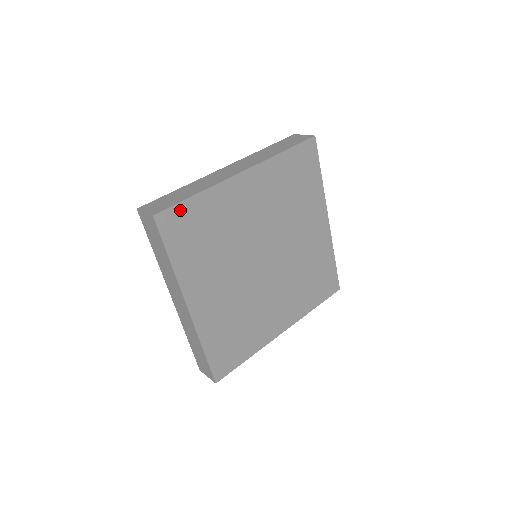
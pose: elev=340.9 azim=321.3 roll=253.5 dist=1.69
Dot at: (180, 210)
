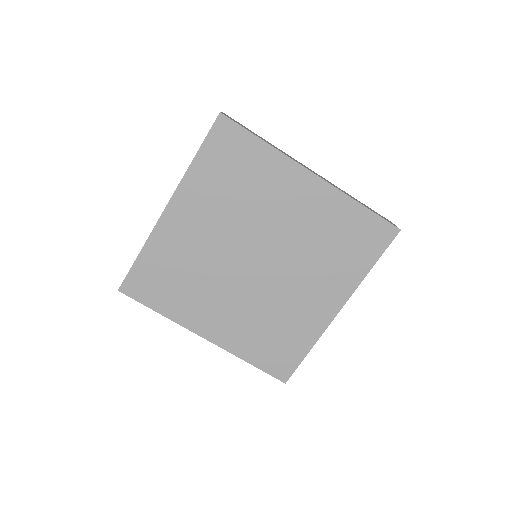
Dot at: (241, 135)
